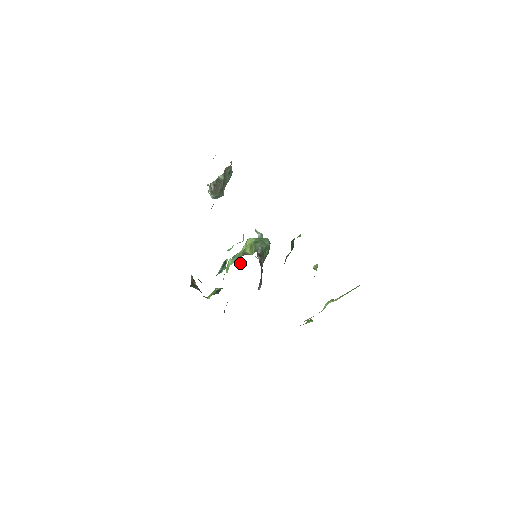
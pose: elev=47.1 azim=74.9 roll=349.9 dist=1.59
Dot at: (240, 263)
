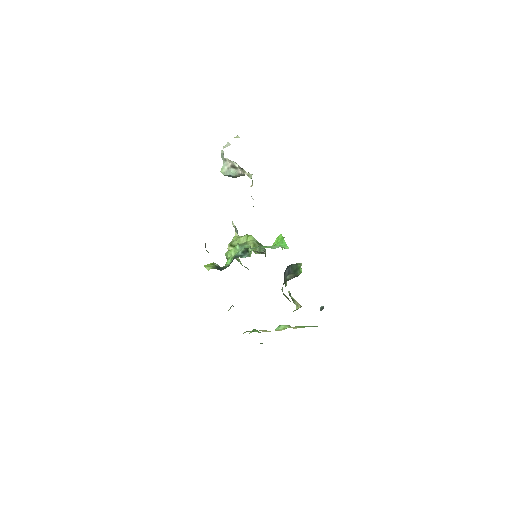
Dot at: occluded
